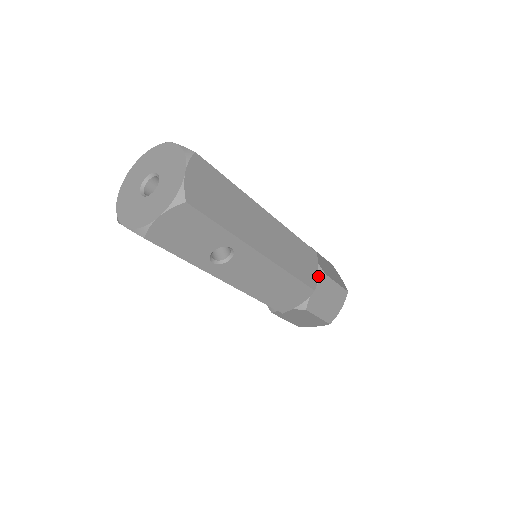
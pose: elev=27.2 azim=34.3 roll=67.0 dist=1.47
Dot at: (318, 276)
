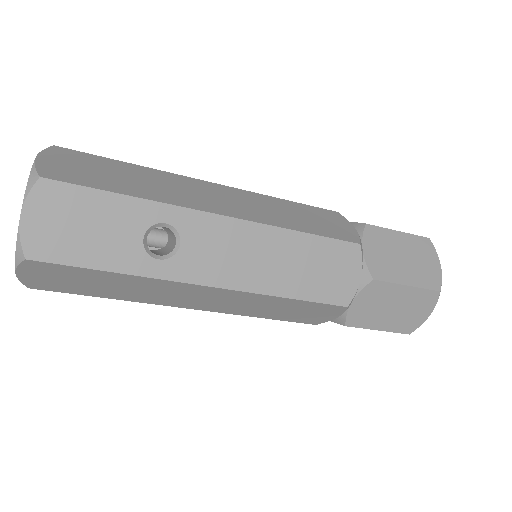
Dot at: (357, 231)
